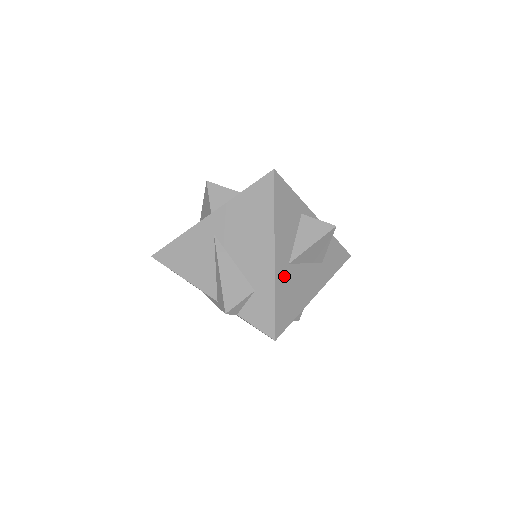
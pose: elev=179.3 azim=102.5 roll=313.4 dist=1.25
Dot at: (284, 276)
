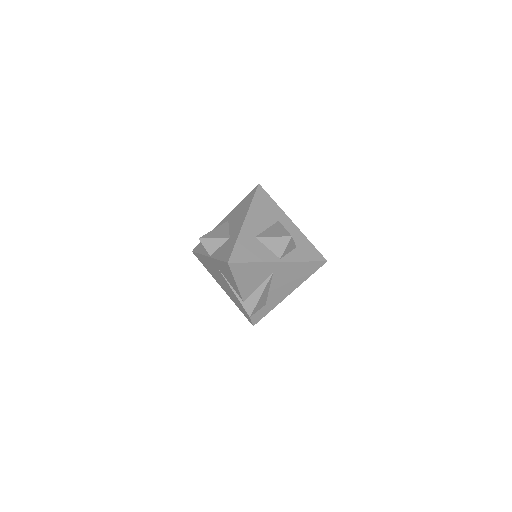
Dot at: occluded
